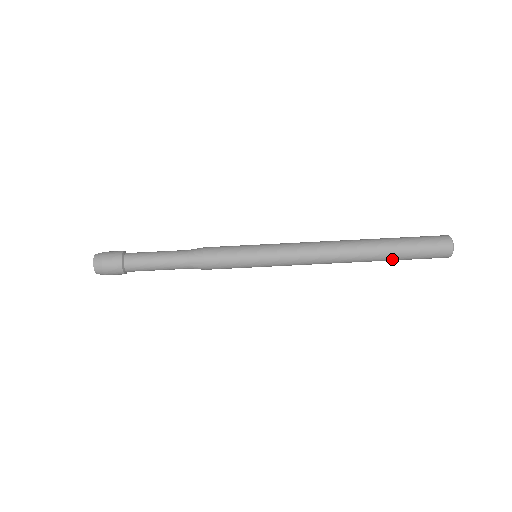
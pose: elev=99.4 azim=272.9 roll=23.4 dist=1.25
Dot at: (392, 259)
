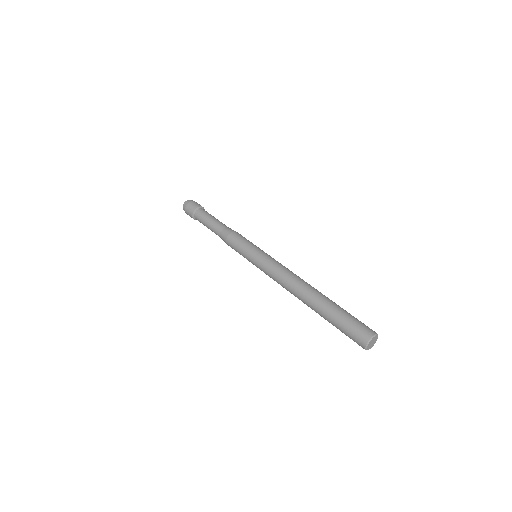
Dot at: (325, 317)
